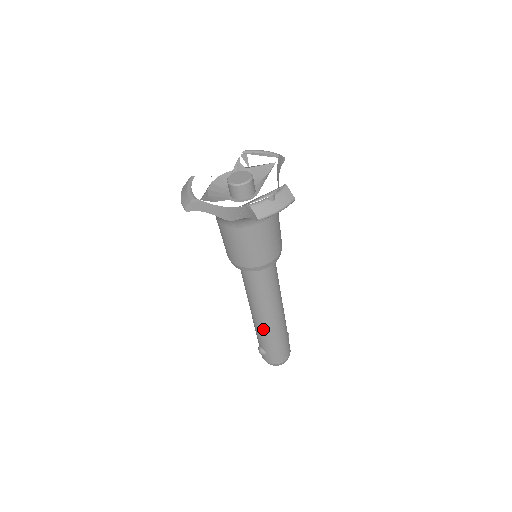
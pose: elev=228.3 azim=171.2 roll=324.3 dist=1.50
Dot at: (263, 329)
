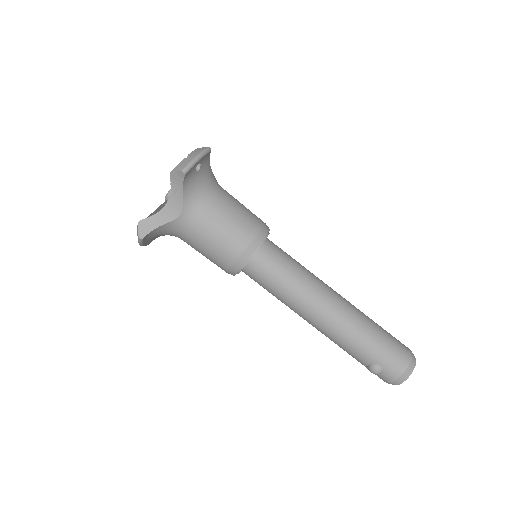
Dot at: (339, 329)
